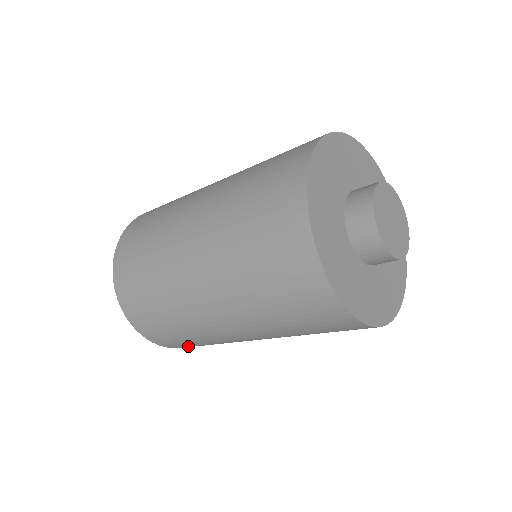
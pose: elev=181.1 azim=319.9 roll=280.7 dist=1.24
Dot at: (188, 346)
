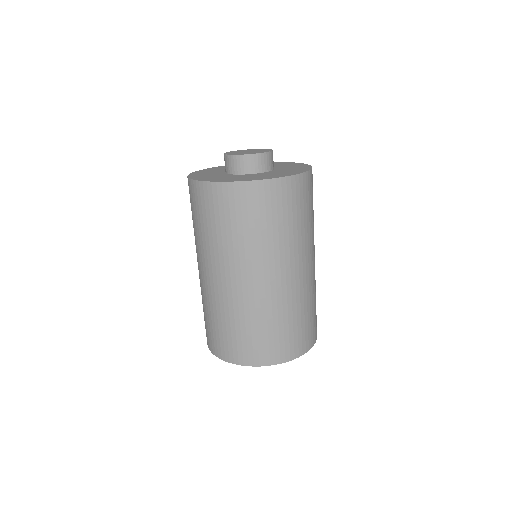
Dot at: (246, 348)
